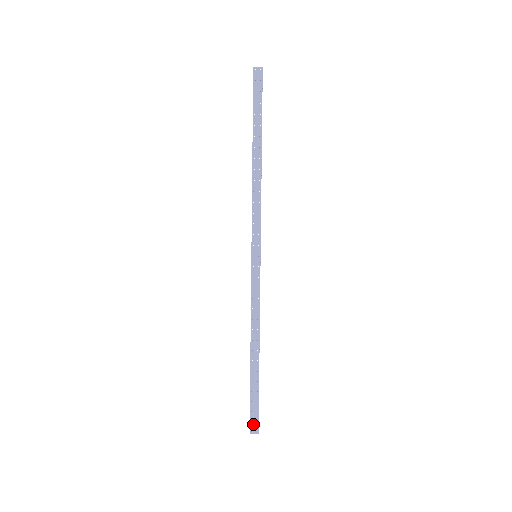
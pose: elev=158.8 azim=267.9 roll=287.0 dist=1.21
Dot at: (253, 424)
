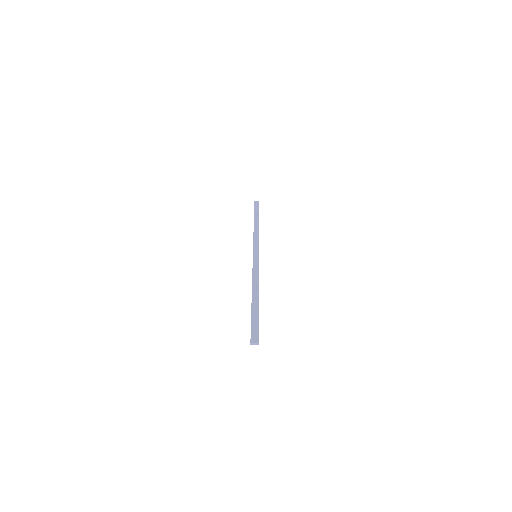
Dot at: (254, 337)
